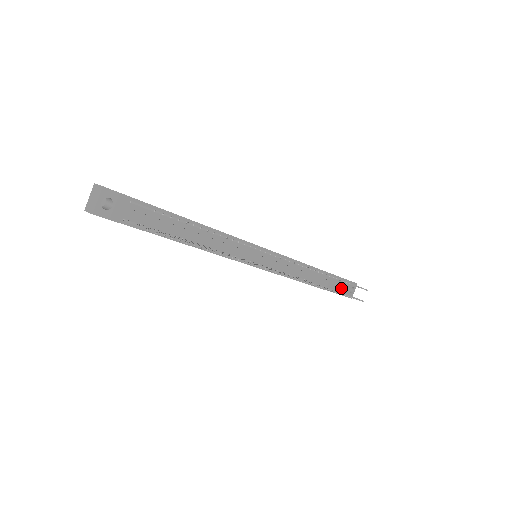
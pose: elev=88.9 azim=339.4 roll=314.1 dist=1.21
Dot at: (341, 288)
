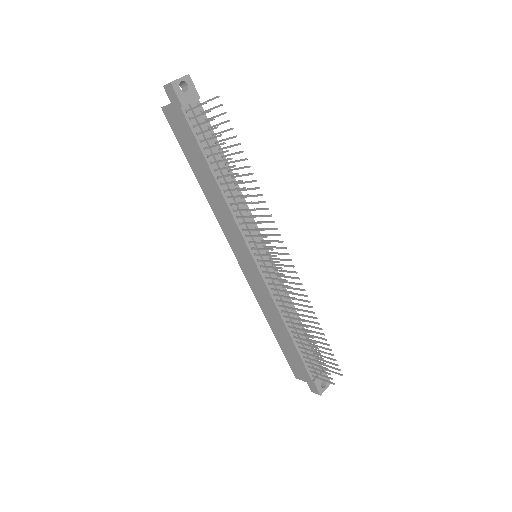
Dot at: occluded
